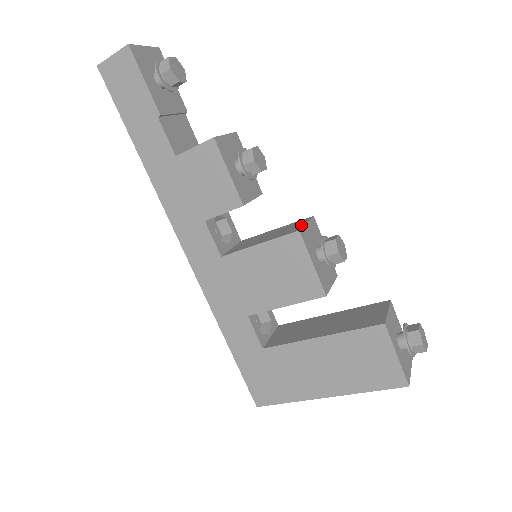
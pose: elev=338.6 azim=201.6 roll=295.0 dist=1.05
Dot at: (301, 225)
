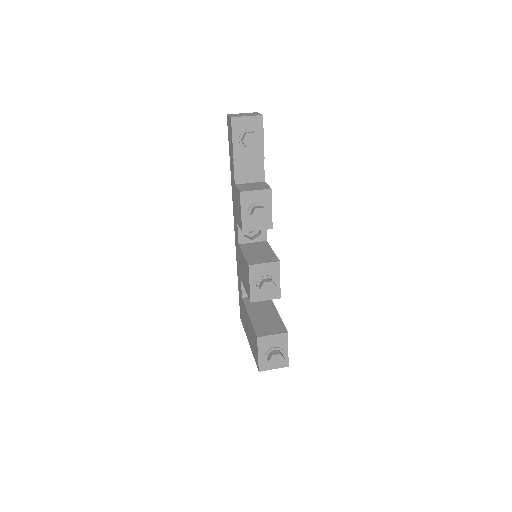
Dot at: (260, 262)
